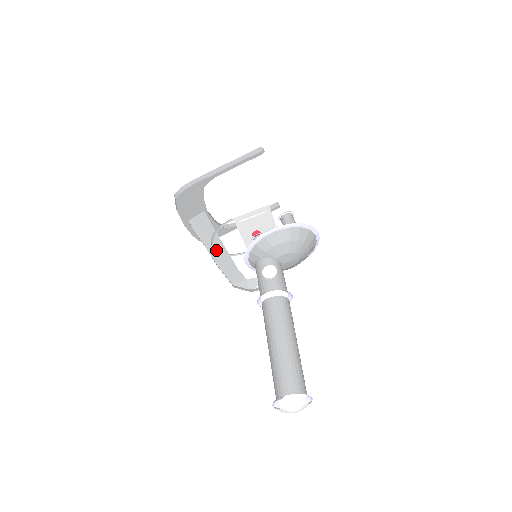
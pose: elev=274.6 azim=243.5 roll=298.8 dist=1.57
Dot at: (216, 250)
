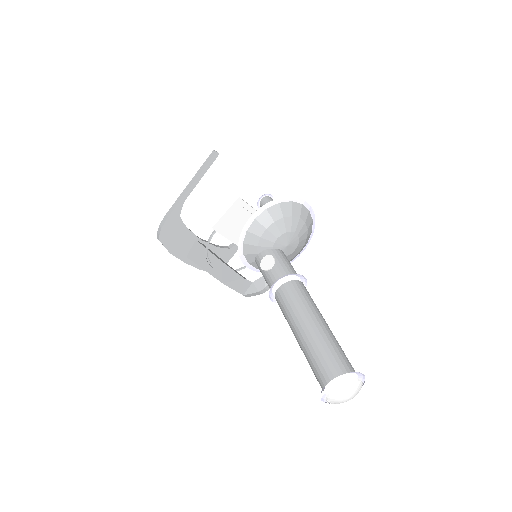
Dot at: (217, 270)
